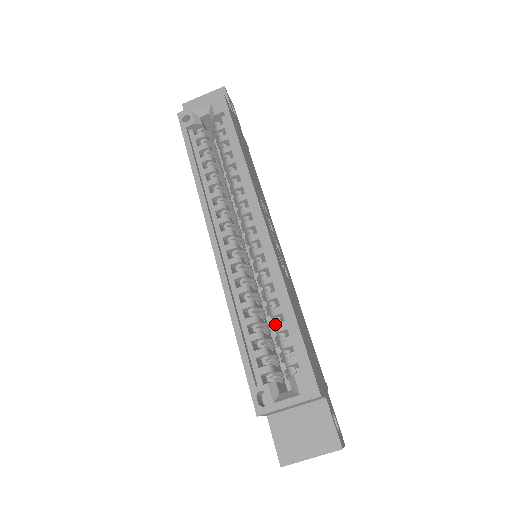
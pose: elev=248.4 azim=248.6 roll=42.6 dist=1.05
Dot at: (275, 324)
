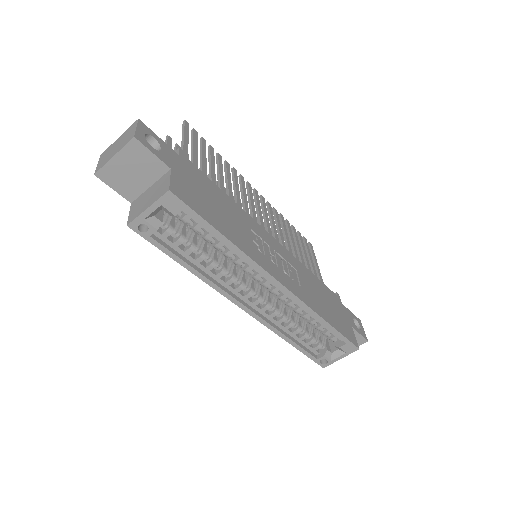
Dot at: (314, 326)
